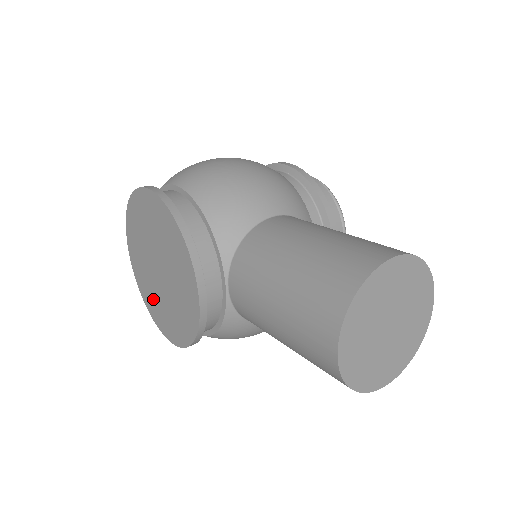
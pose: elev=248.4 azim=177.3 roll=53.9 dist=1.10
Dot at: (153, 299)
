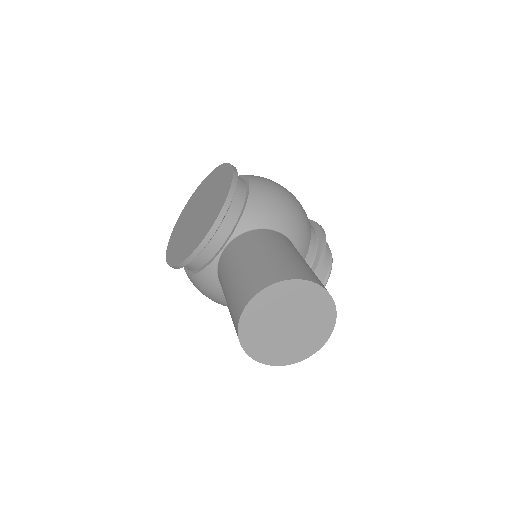
Dot at: (179, 231)
